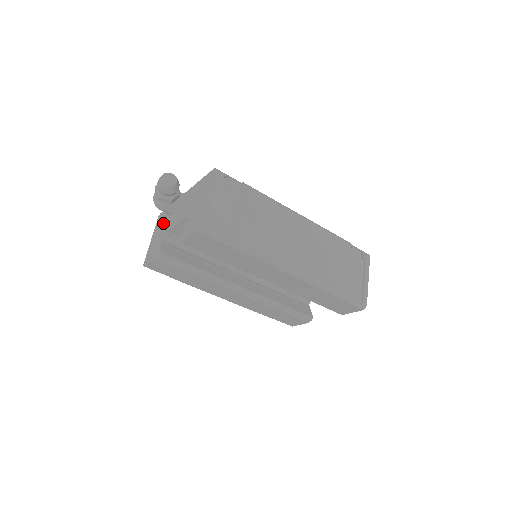
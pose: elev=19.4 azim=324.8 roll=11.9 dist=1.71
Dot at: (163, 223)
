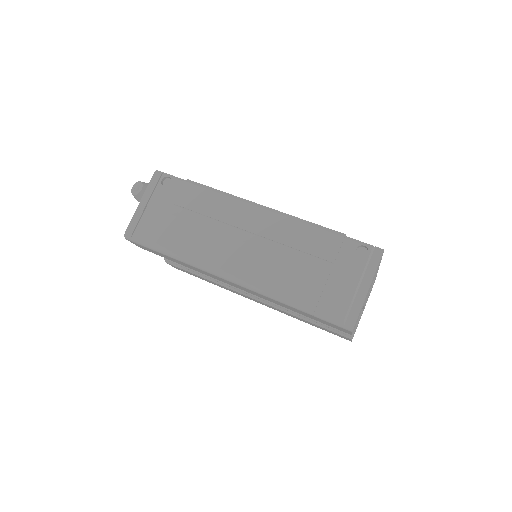
Dot at: occluded
